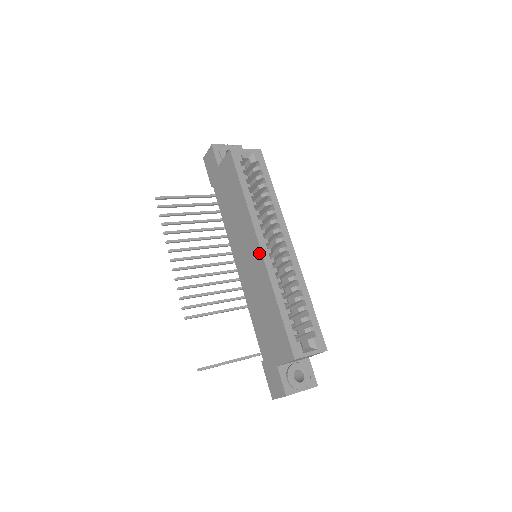
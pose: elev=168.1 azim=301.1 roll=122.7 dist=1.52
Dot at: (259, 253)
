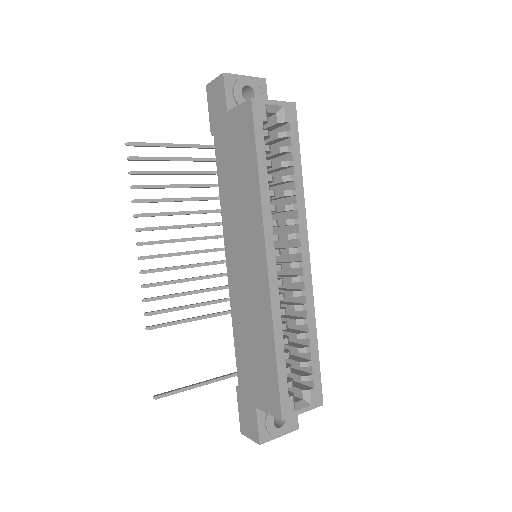
Dot at: (264, 269)
